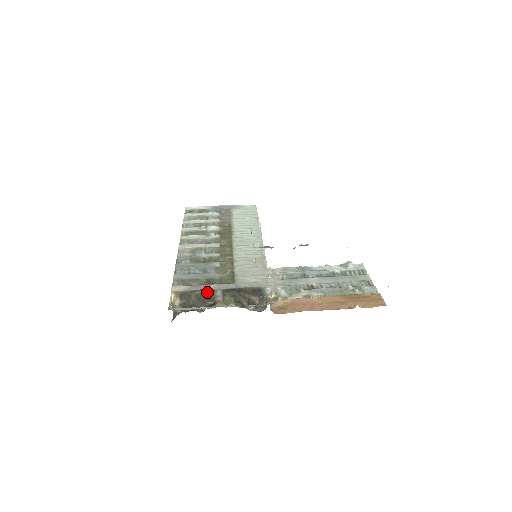
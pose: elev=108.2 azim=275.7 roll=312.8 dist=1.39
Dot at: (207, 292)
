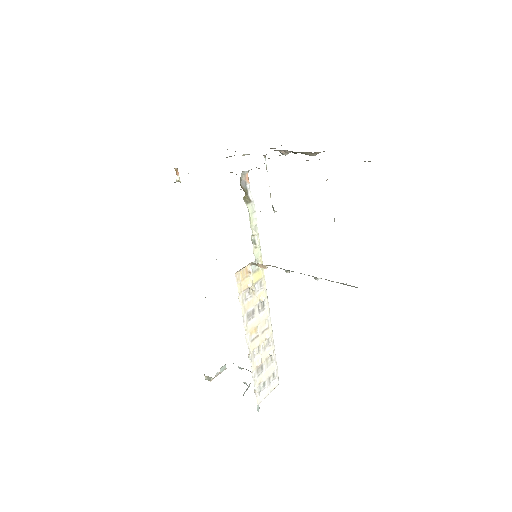
Dot at: occluded
